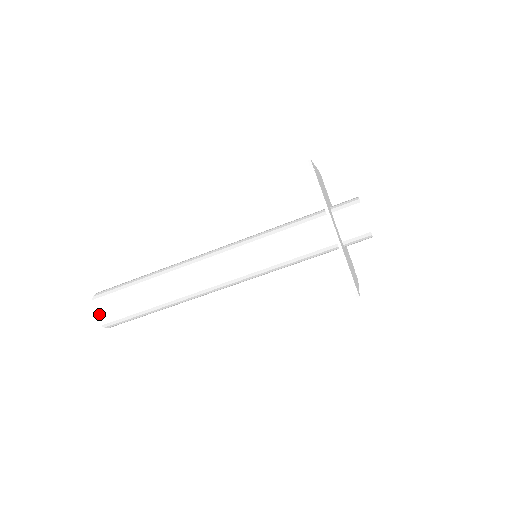
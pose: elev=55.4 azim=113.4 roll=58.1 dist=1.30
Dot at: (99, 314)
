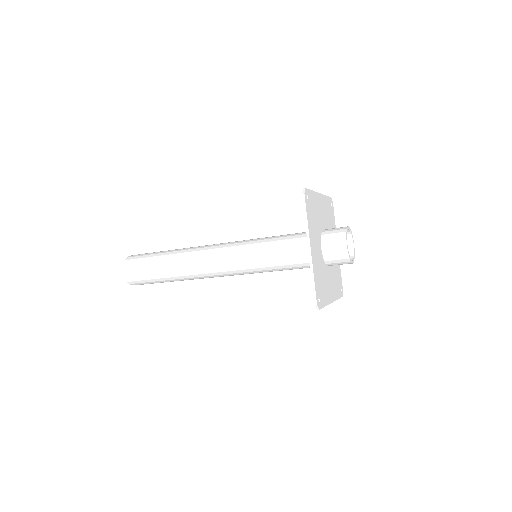
Dot at: occluded
